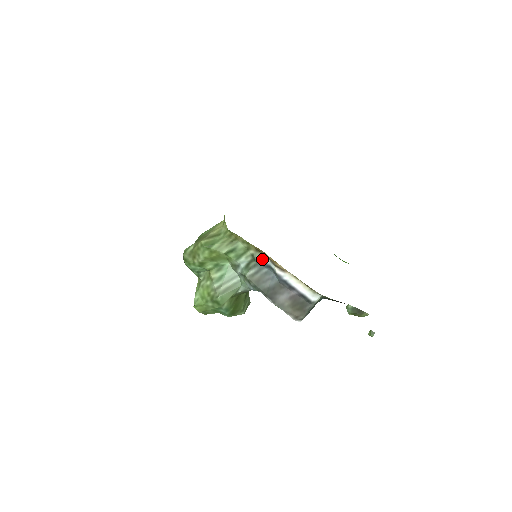
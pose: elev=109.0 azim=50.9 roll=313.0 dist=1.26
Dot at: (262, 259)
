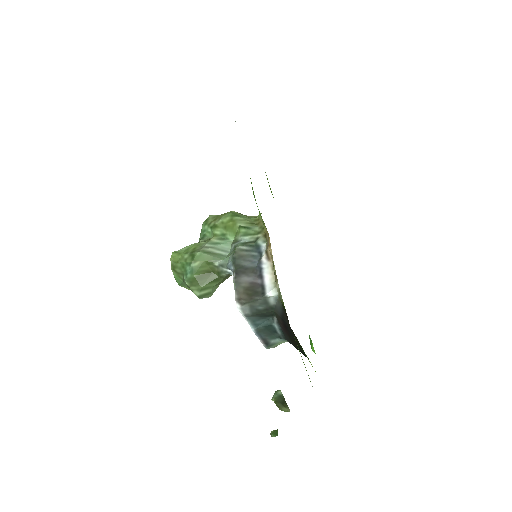
Dot at: (261, 244)
